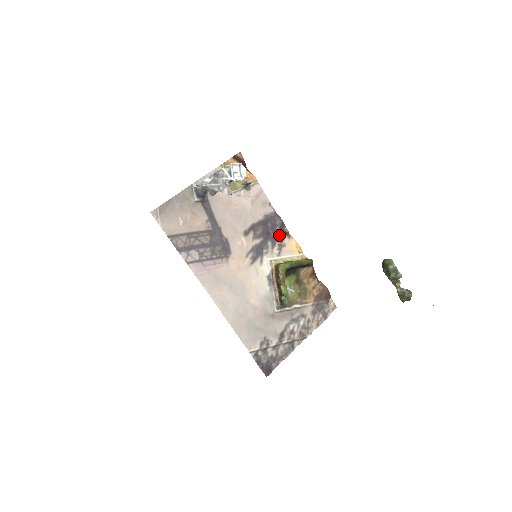
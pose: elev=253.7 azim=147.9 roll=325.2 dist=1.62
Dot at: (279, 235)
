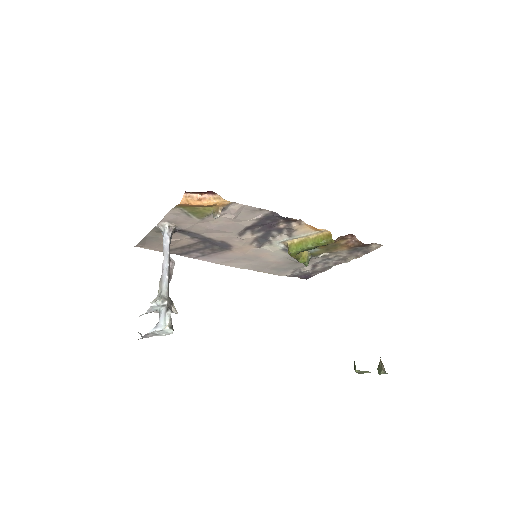
Dot at: (286, 223)
